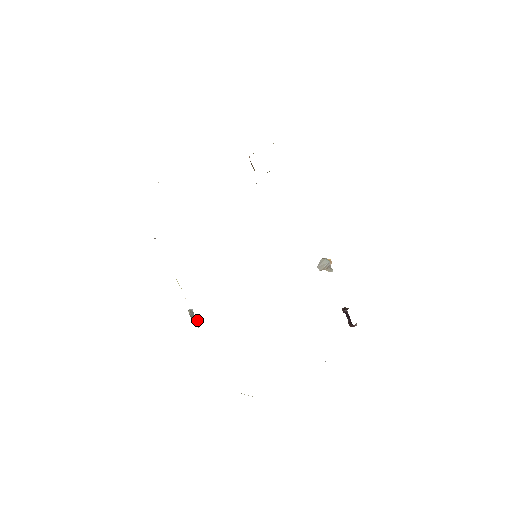
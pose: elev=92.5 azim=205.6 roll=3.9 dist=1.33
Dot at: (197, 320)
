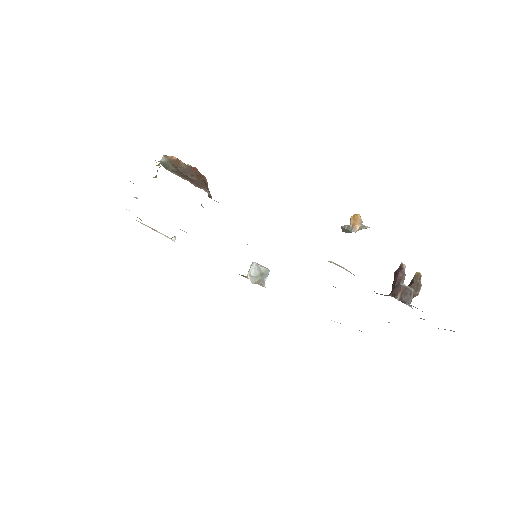
Dot at: (262, 273)
